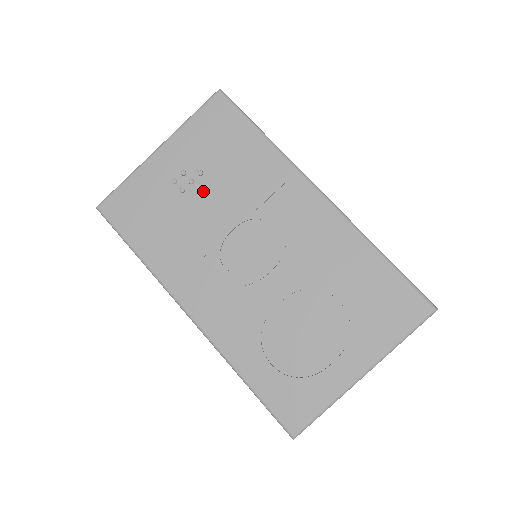
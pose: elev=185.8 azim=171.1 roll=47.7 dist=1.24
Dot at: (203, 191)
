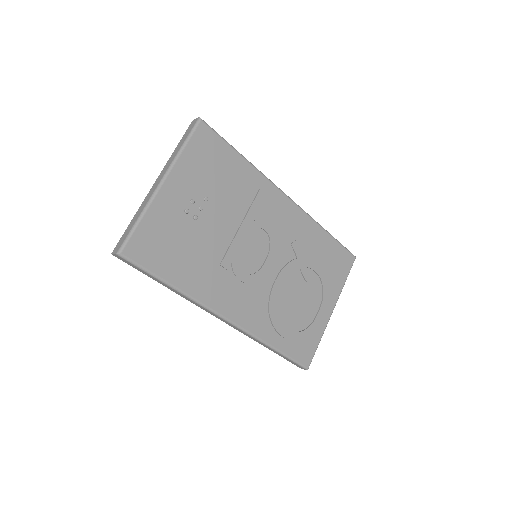
Dot at: (212, 214)
